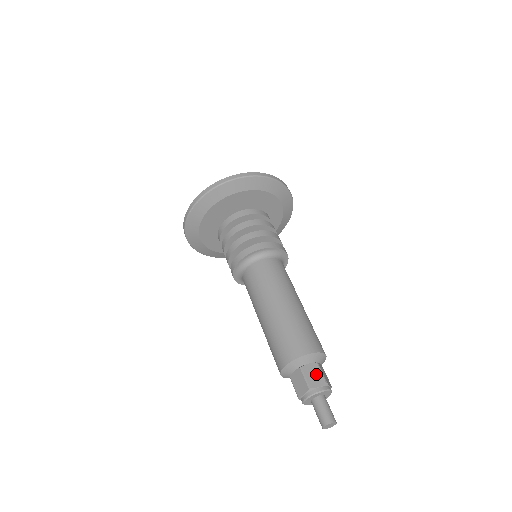
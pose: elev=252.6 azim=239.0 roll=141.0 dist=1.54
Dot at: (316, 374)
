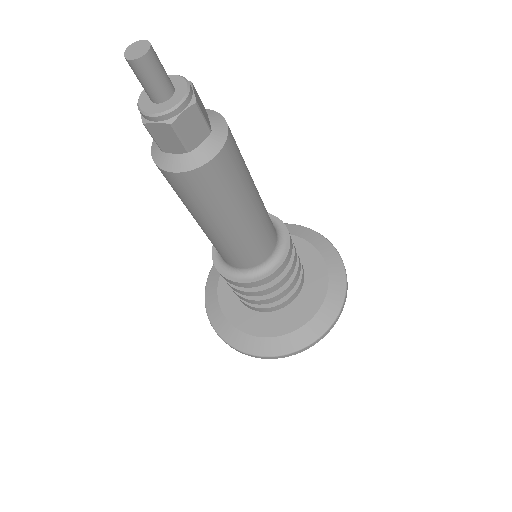
Dot at: occluded
